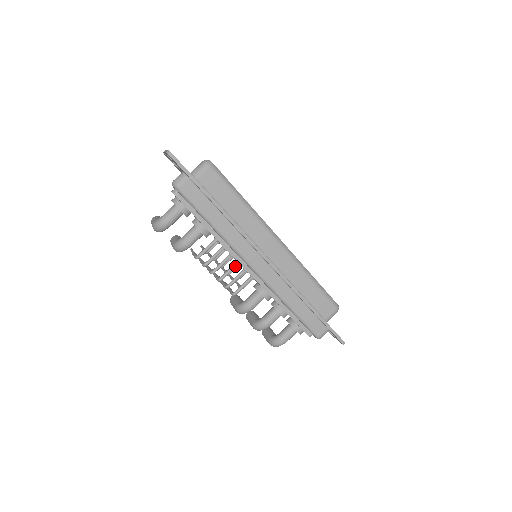
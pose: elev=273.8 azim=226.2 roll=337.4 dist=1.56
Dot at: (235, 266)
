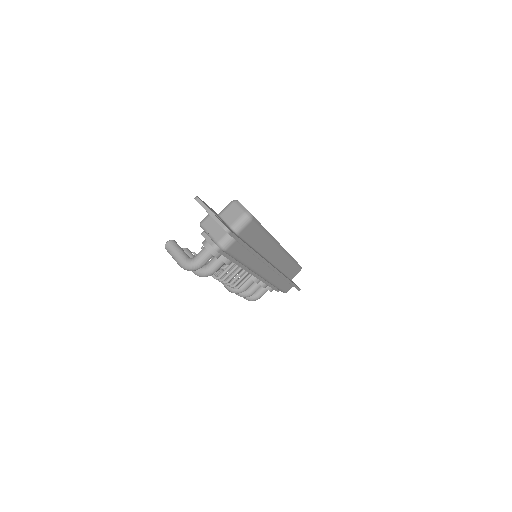
Dot at: occluded
